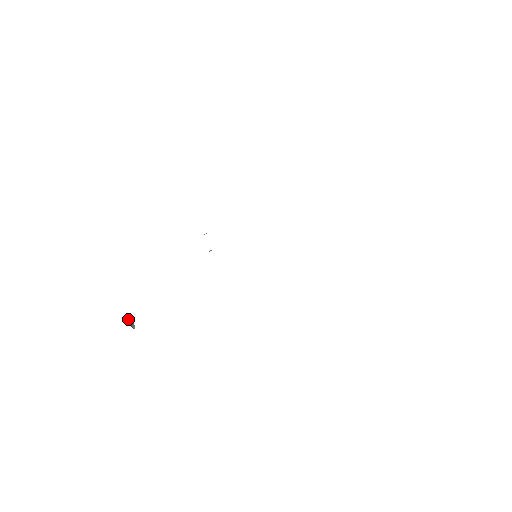
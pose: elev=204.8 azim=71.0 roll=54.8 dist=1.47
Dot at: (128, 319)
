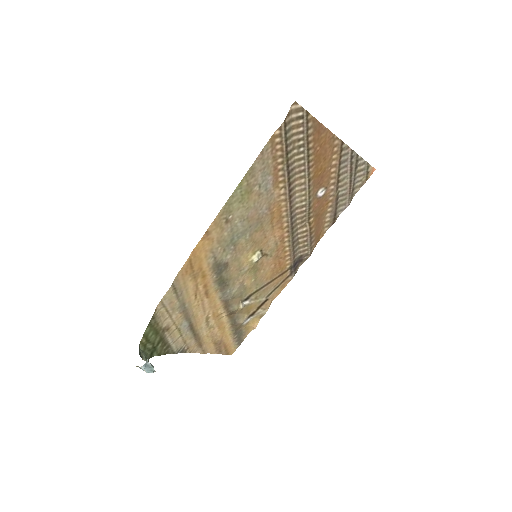
Dot at: occluded
